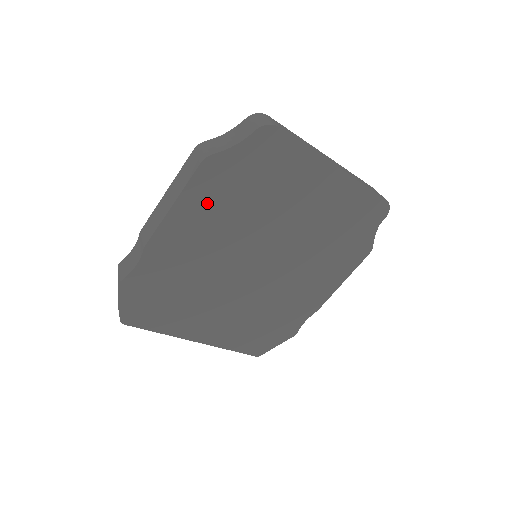
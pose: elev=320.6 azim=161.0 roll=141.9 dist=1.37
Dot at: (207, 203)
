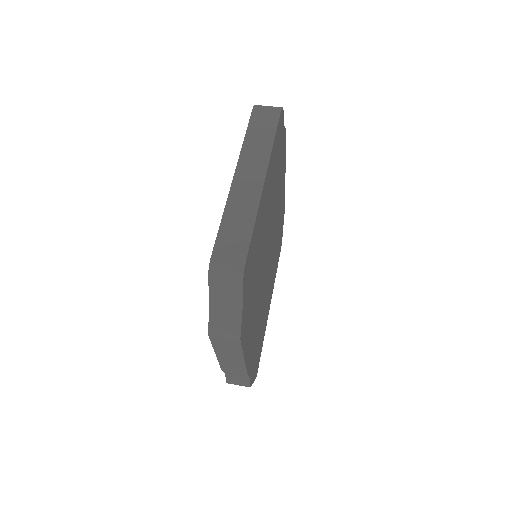
Dot at: (249, 325)
